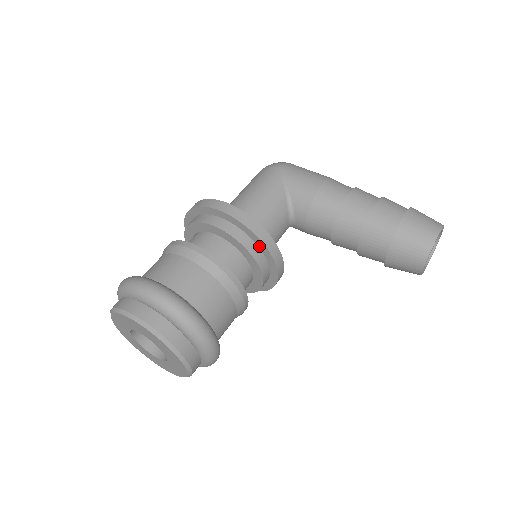
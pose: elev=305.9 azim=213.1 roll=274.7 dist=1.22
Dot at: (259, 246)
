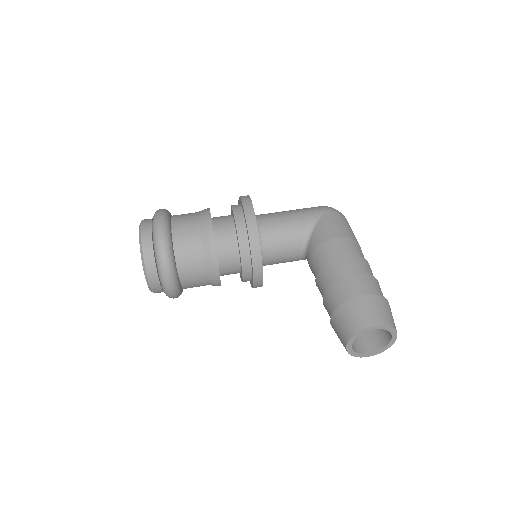
Dot at: (249, 244)
